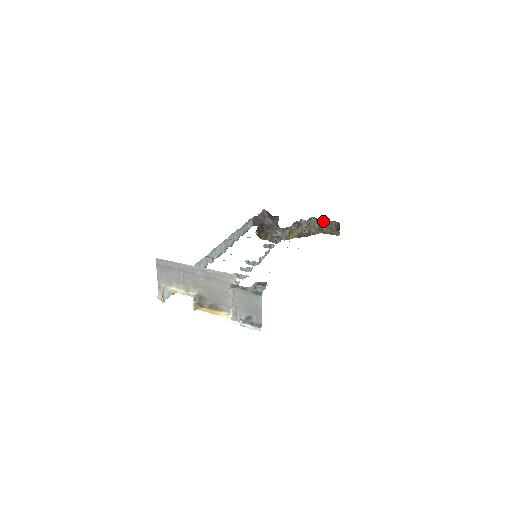
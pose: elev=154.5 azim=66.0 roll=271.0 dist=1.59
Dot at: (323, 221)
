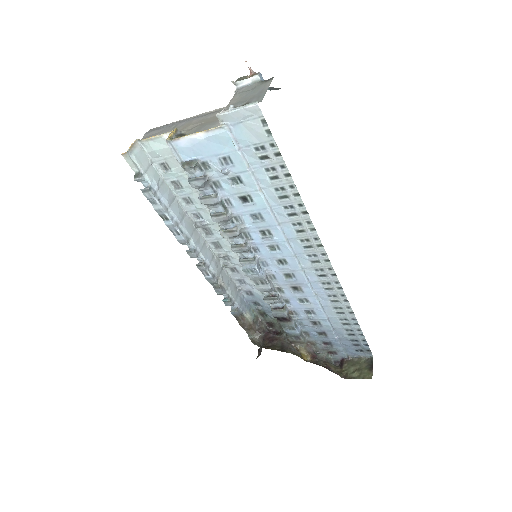
Dot at: (349, 361)
